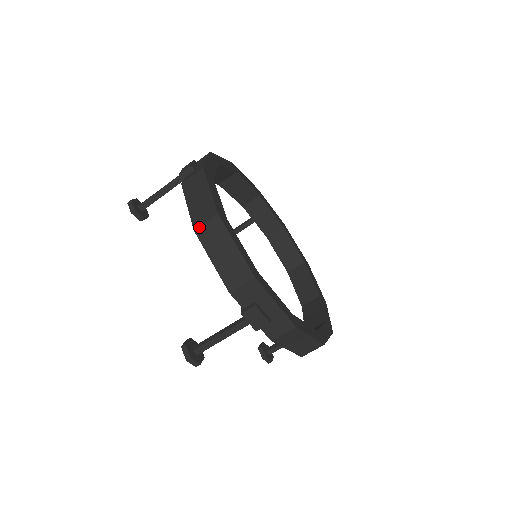
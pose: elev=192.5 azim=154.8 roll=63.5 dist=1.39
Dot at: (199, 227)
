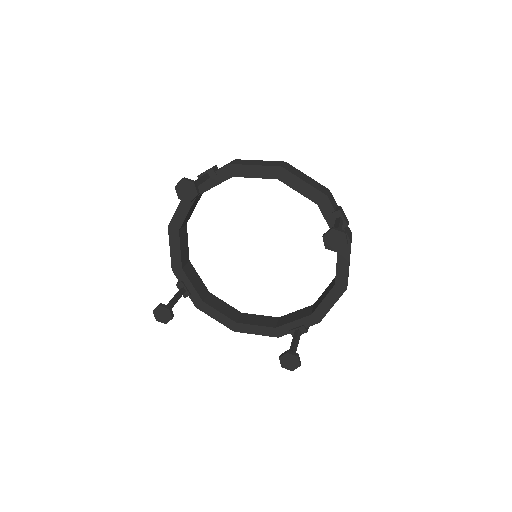
Dot at: (282, 165)
